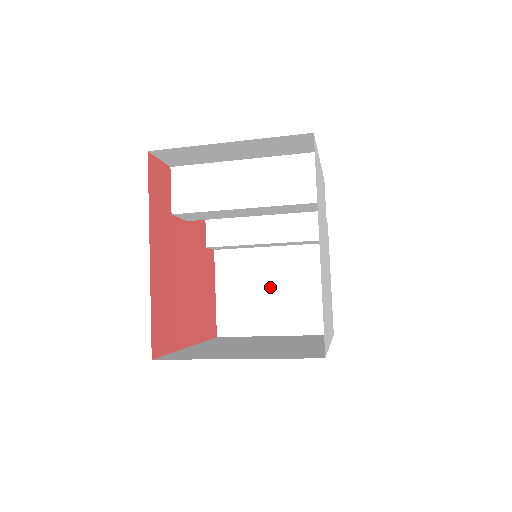
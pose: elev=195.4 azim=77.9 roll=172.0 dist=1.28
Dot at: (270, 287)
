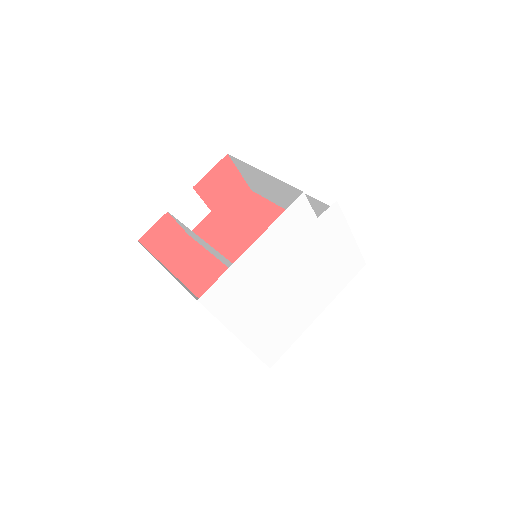
Dot at: occluded
